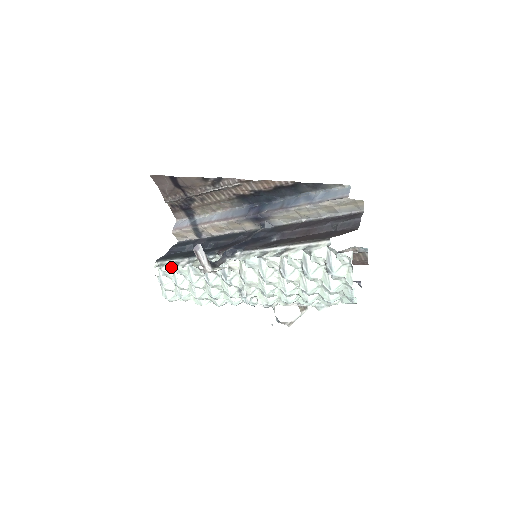
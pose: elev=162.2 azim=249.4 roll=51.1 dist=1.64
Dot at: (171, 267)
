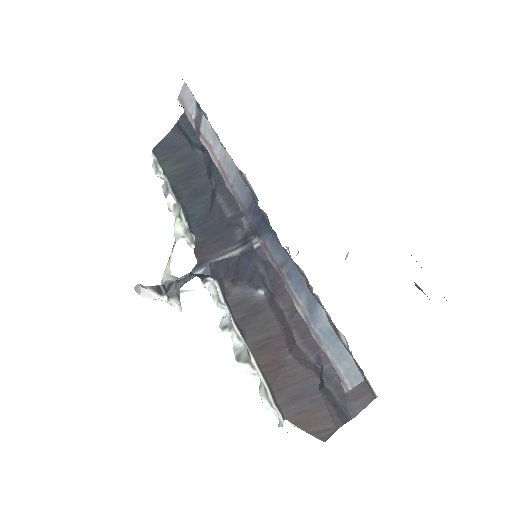
Dot at: occluded
